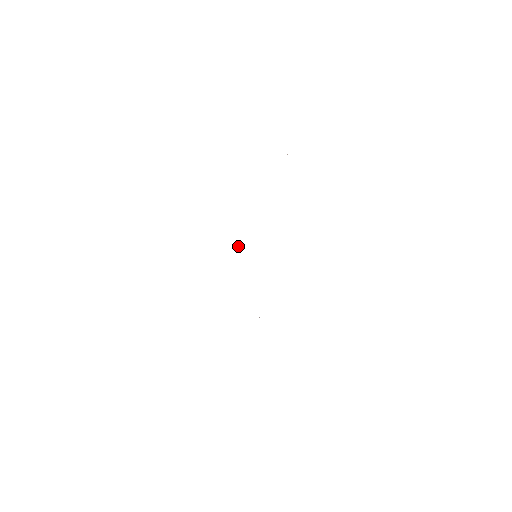
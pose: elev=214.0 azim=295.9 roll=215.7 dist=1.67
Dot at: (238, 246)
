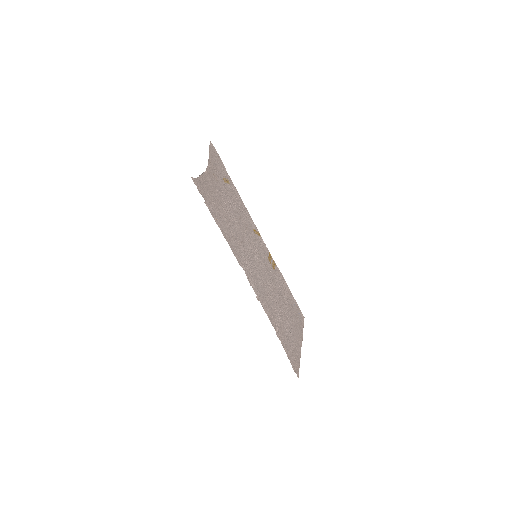
Dot at: (268, 253)
